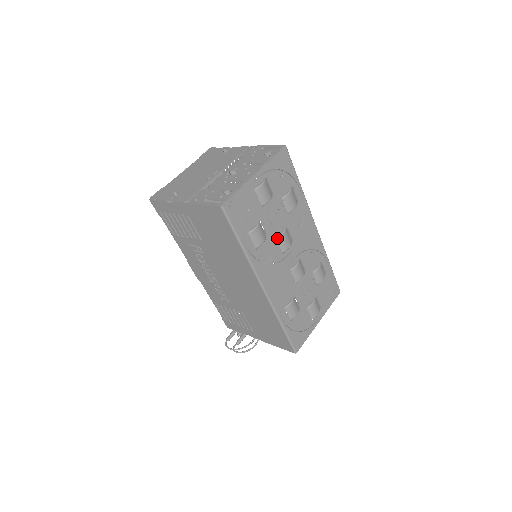
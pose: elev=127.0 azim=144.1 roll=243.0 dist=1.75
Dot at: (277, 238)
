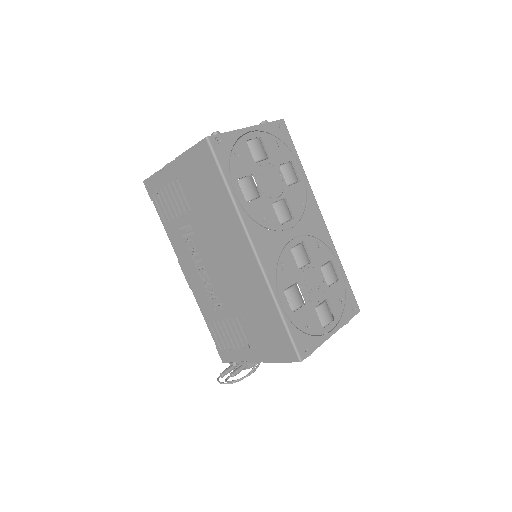
Dot at: (273, 204)
